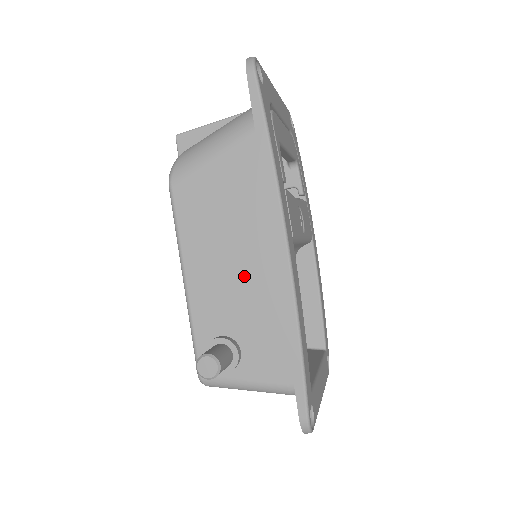
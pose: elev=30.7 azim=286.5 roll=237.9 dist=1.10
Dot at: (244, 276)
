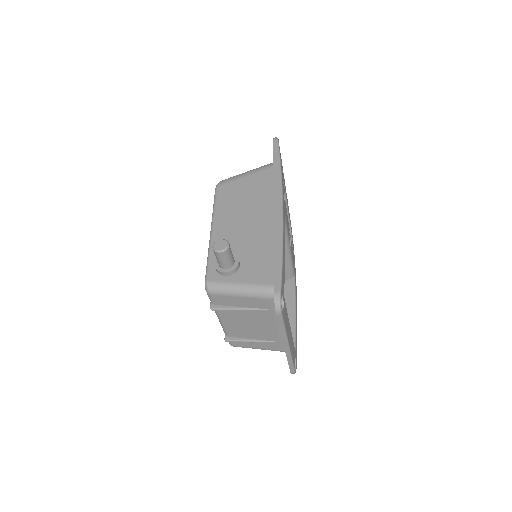
Dot at: (251, 227)
